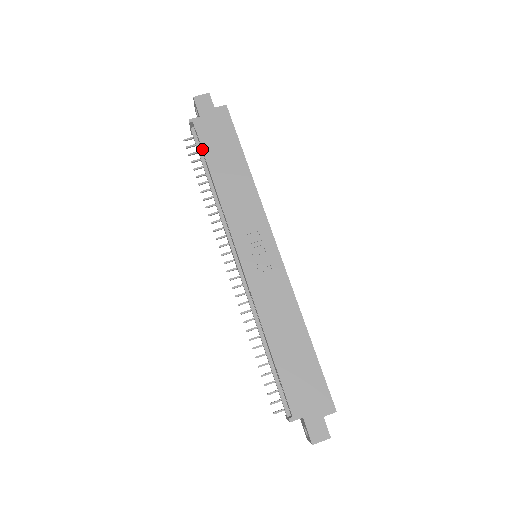
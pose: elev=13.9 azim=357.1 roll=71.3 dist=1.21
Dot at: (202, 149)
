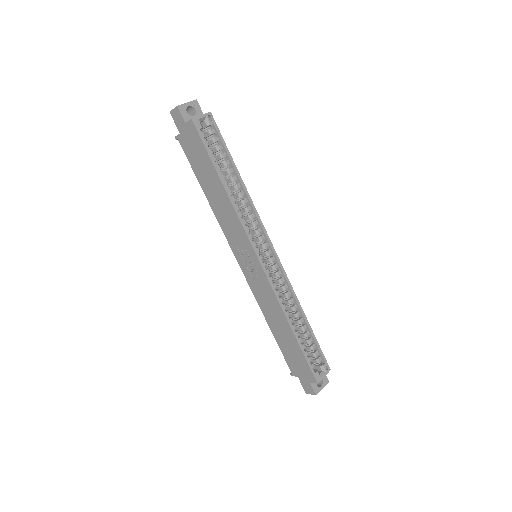
Dot at: (191, 167)
